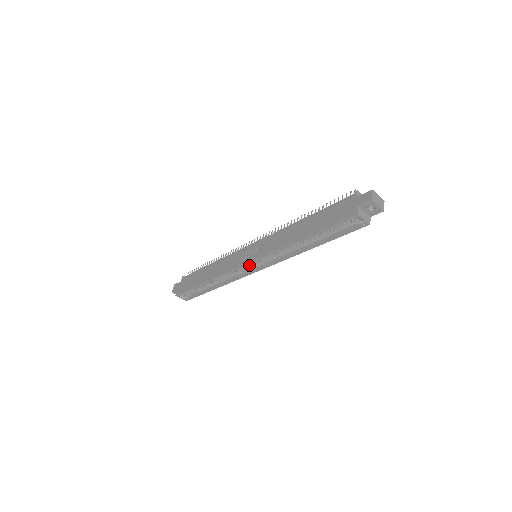
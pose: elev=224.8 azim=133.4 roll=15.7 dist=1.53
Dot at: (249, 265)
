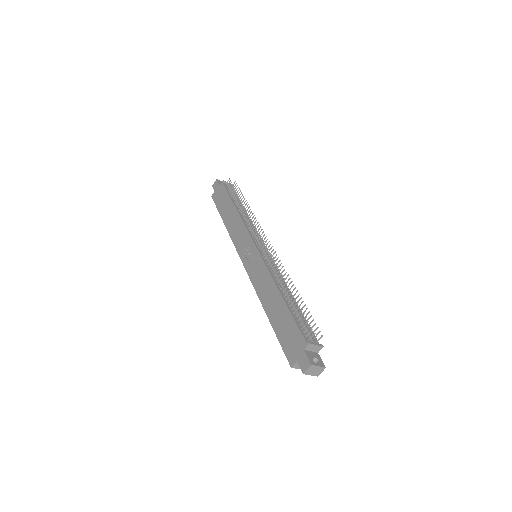
Dot at: occluded
